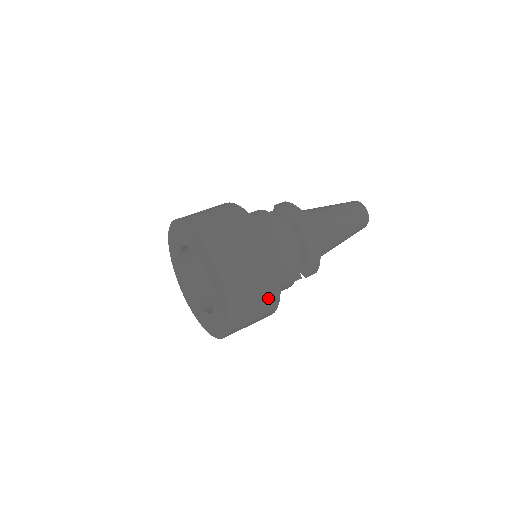
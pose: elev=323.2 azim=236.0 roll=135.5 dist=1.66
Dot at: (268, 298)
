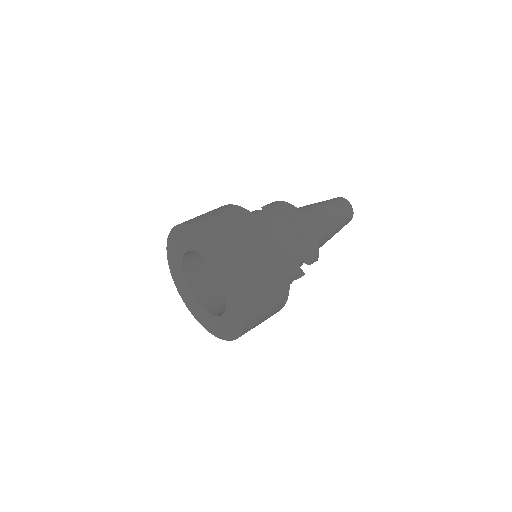
Dot at: (278, 278)
